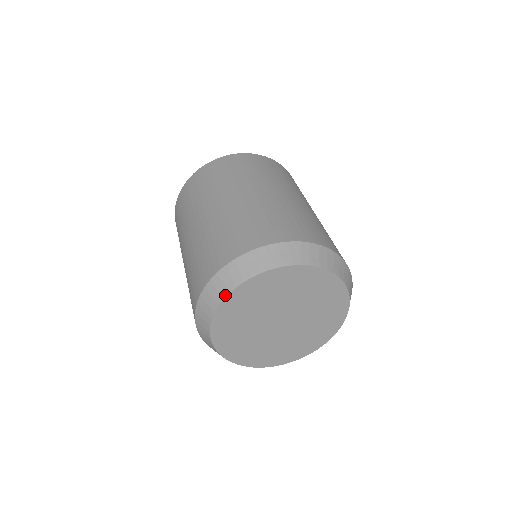
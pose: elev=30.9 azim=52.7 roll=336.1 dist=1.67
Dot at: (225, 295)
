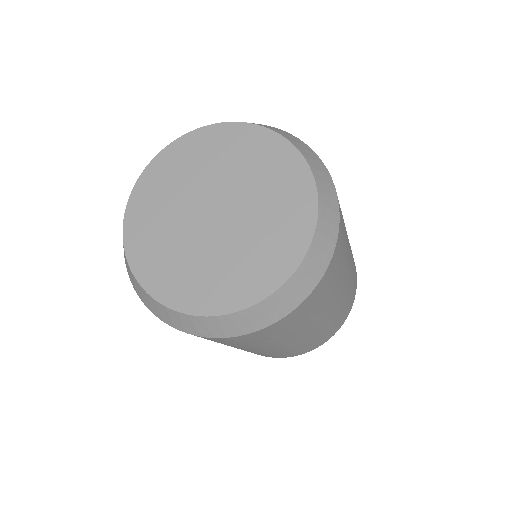
Dot at: (124, 218)
